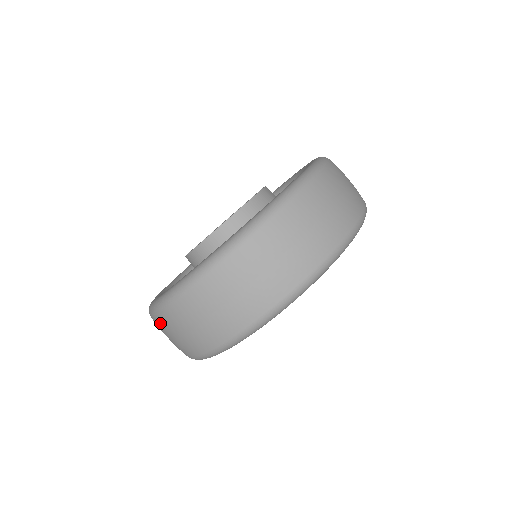
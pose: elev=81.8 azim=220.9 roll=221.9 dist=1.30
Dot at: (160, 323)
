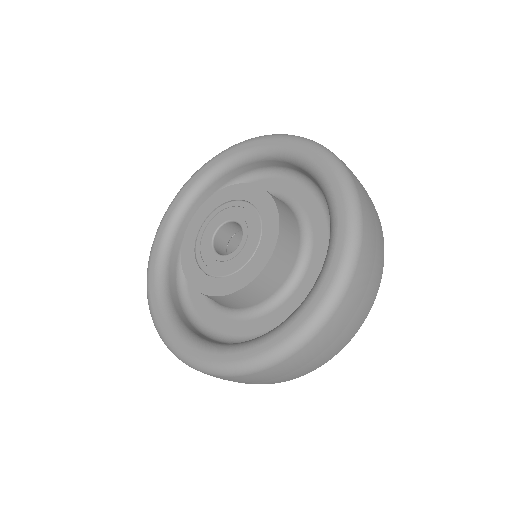
Dot at: occluded
